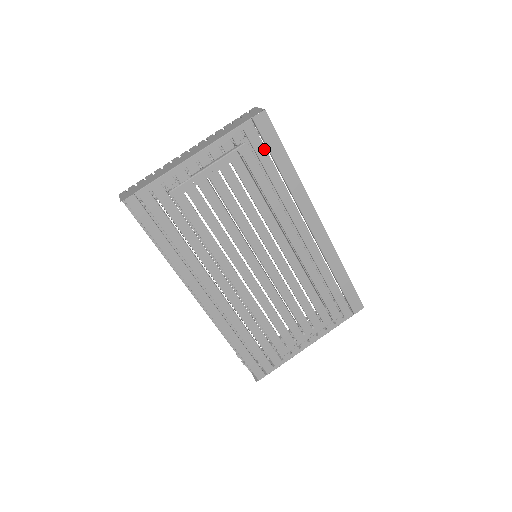
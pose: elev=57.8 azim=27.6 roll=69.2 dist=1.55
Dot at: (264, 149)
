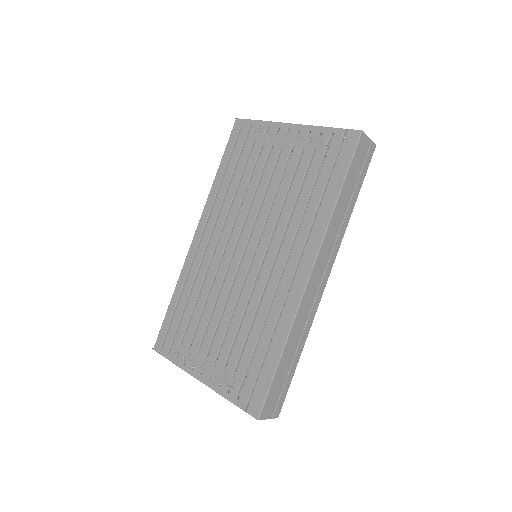
Dot at: (332, 162)
